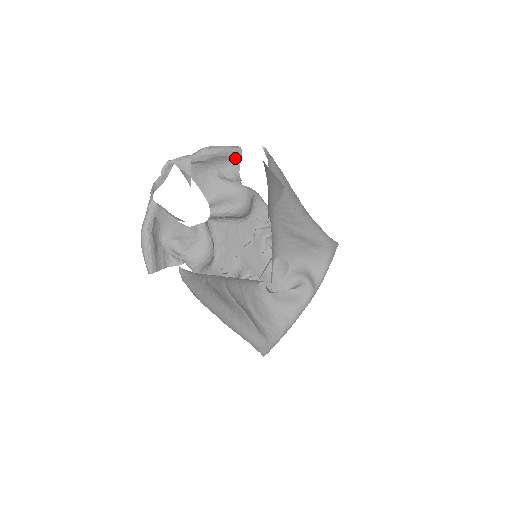
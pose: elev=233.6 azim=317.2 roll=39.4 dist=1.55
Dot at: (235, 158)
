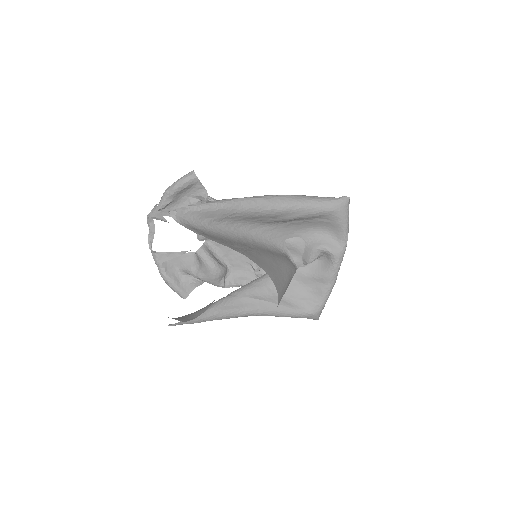
Dot at: (195, 183)
